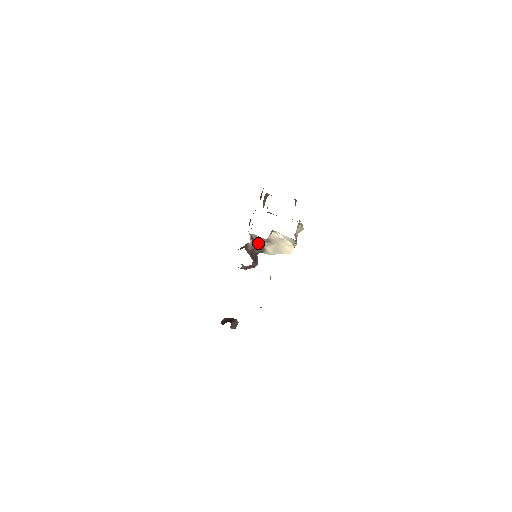
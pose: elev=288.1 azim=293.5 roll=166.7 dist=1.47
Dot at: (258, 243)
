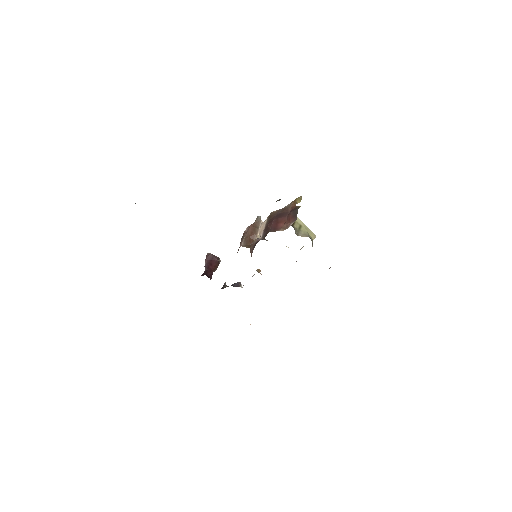
Dot at: occluded
